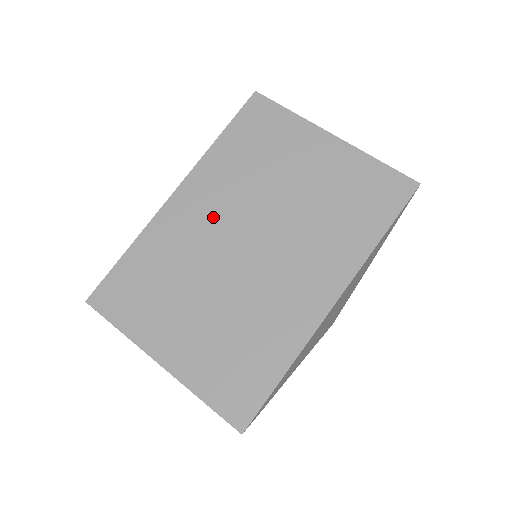
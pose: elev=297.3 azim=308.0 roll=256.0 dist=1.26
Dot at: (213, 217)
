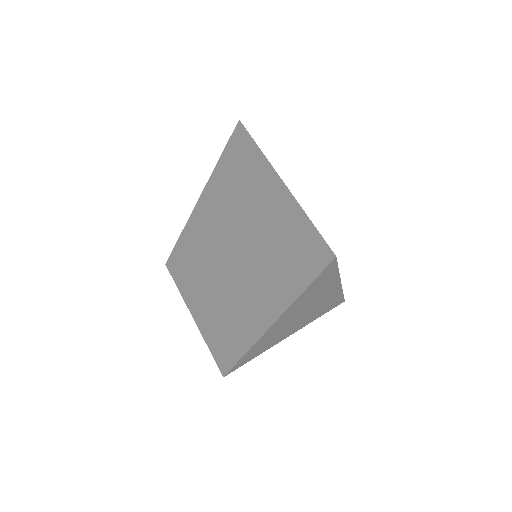
Dot at: (214, 232)
